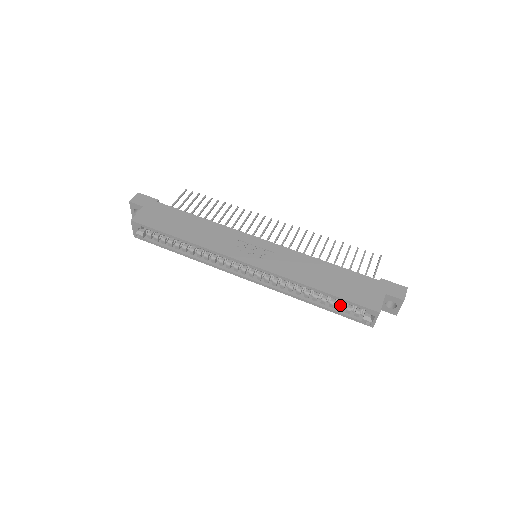
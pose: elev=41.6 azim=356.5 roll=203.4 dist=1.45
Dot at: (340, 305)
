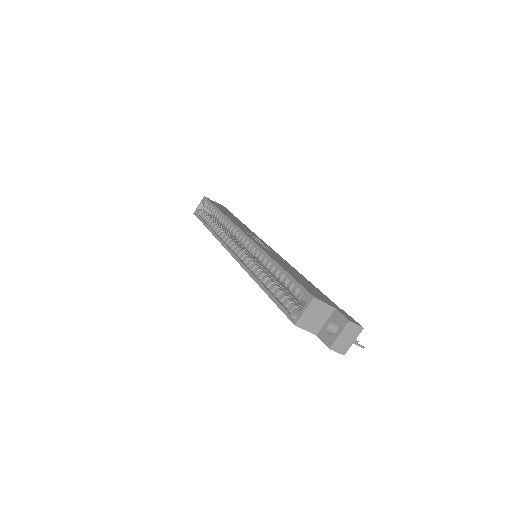
Dot at: (284, 294)
